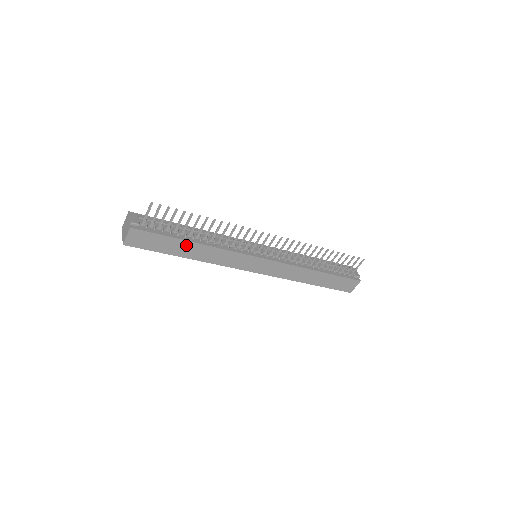
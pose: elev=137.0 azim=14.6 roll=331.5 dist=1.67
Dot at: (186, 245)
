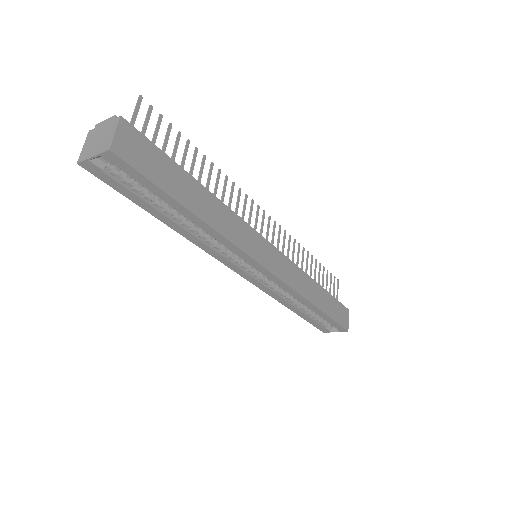
Dot at: (193, 187)
